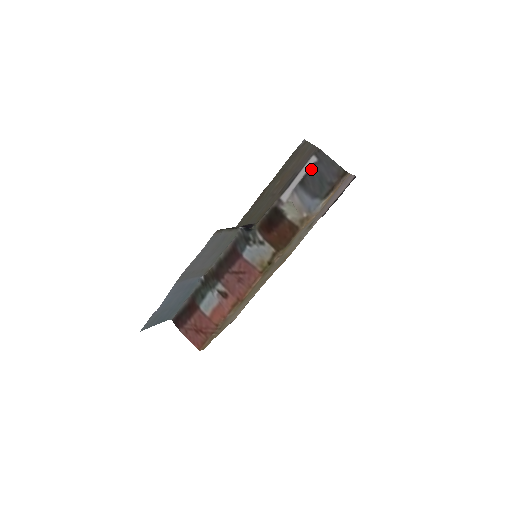
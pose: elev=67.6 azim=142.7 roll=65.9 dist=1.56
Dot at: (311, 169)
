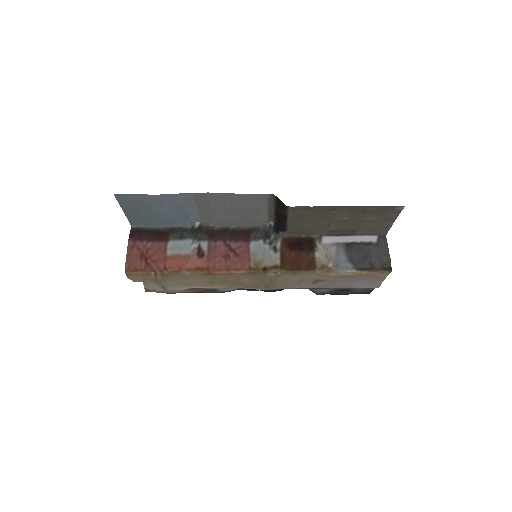
Dot at: (364, 243)
